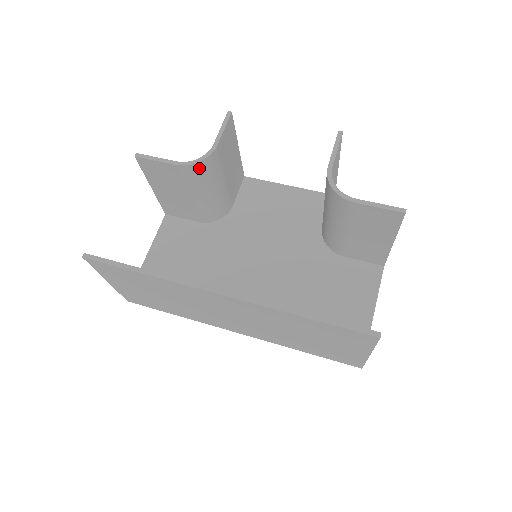
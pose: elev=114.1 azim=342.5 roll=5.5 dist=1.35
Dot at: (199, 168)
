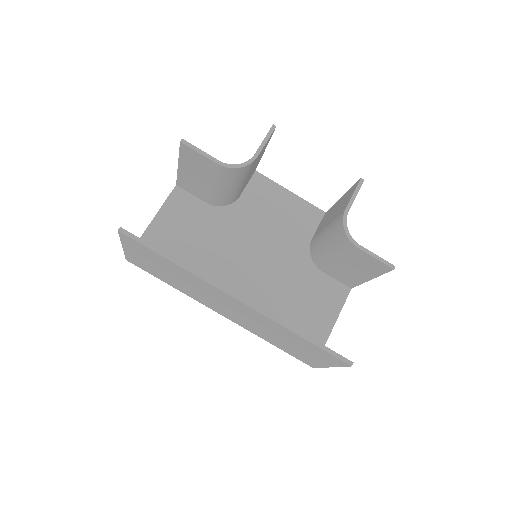
Dot at: (236, 171)
